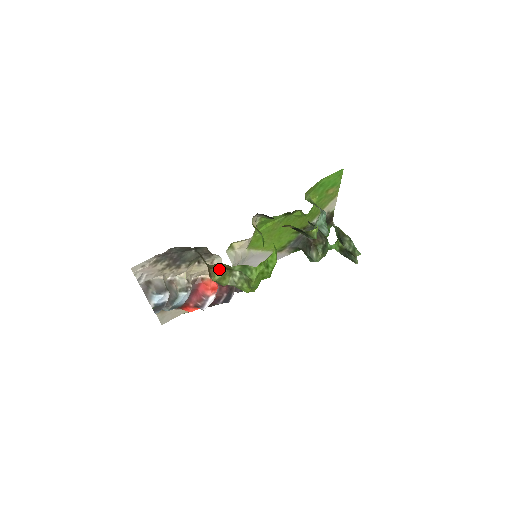
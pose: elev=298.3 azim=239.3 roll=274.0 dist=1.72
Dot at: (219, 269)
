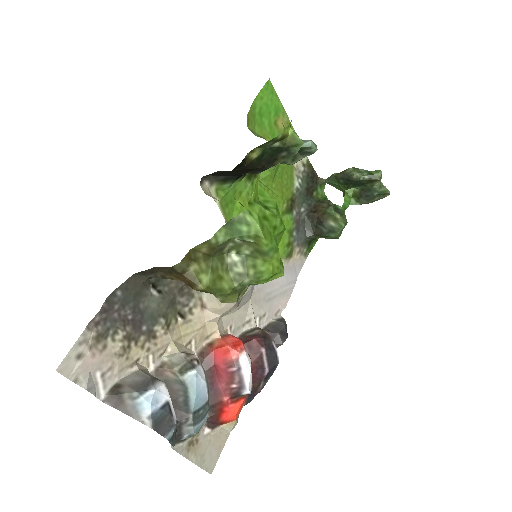
Dot at: (198, 264)
